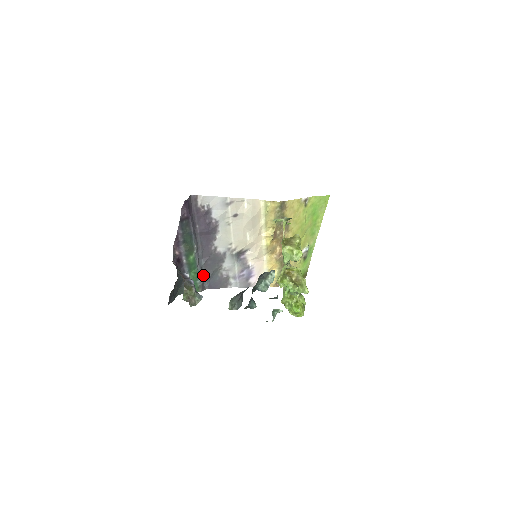
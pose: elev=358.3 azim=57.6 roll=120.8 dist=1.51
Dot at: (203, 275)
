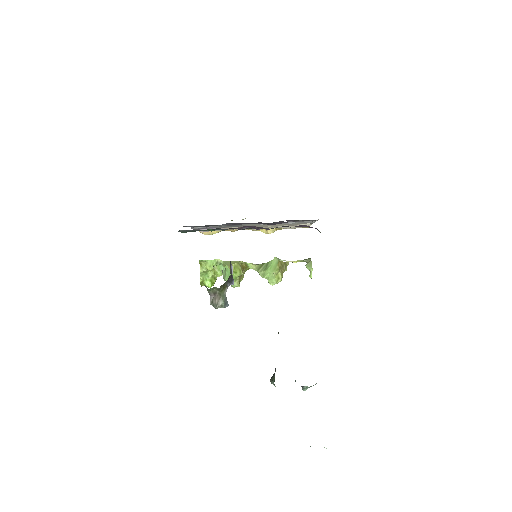
Dot at: occluded
